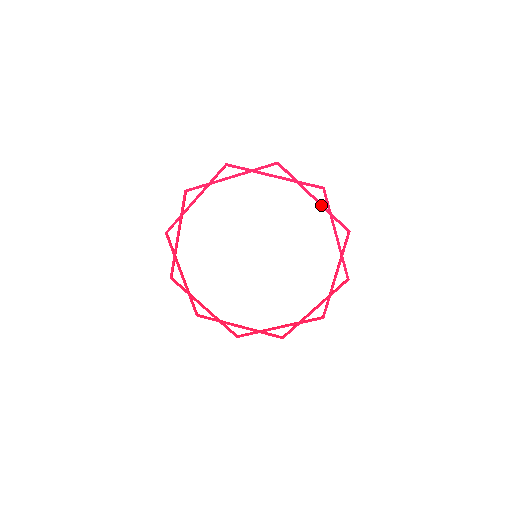
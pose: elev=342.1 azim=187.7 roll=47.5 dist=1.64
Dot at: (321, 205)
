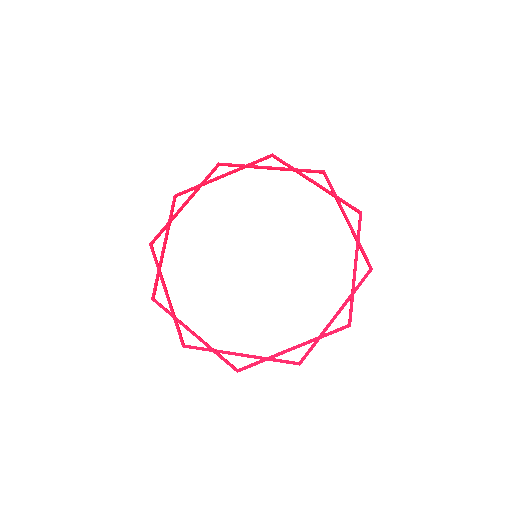
Dot at: (354, 278)
